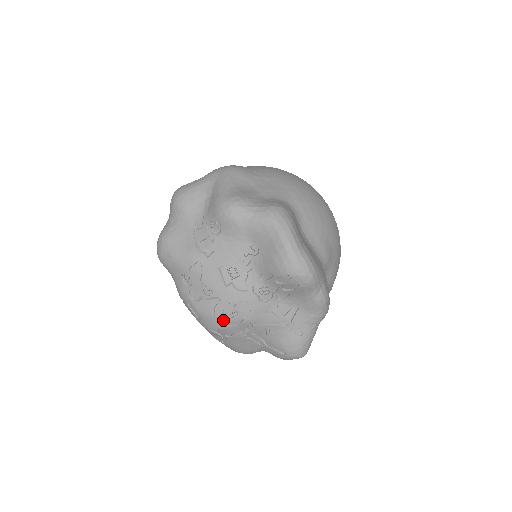
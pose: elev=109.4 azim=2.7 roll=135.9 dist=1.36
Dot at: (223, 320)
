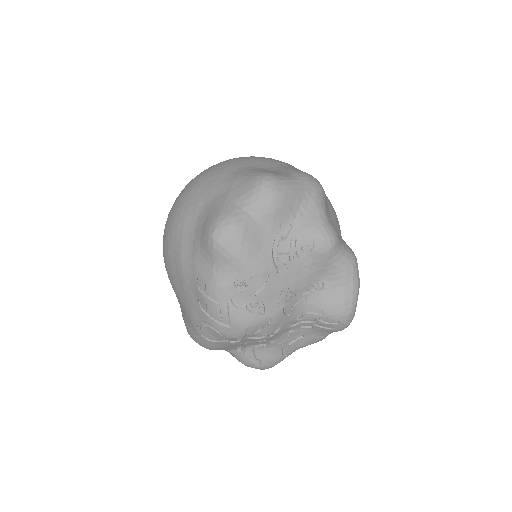
Dot at: (249, 333)
